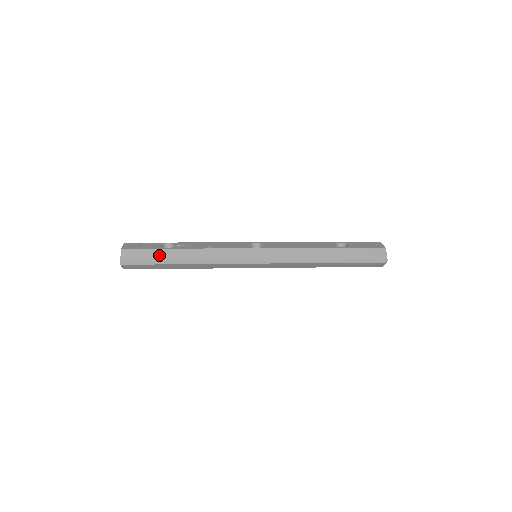
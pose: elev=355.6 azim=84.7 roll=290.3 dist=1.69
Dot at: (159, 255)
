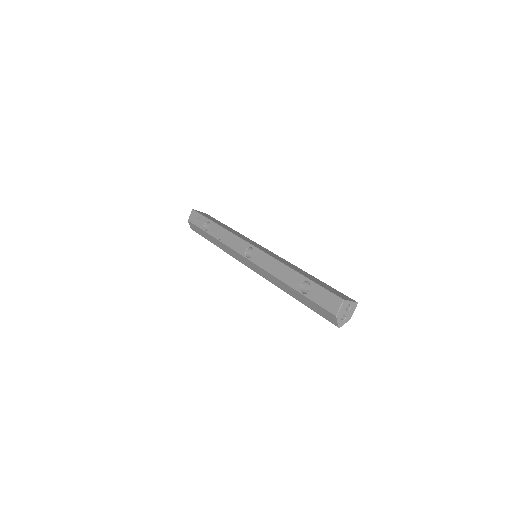
Dot at: (203, 234)
